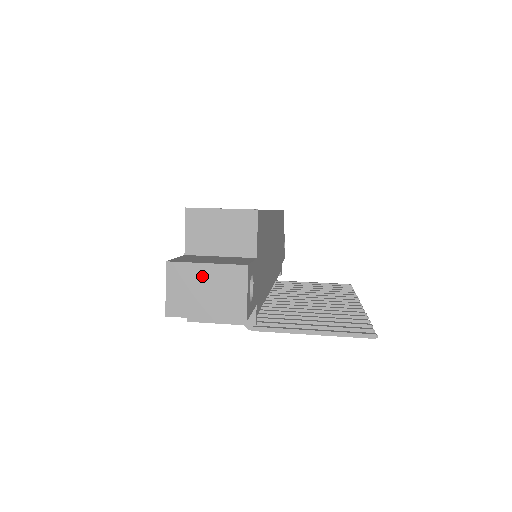
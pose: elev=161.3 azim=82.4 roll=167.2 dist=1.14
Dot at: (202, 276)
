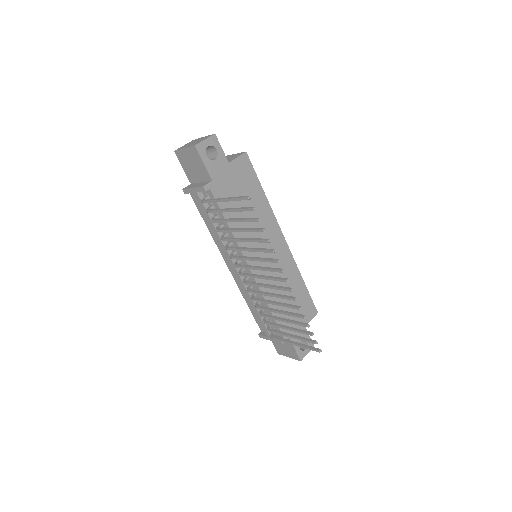
Dot at: occluded
